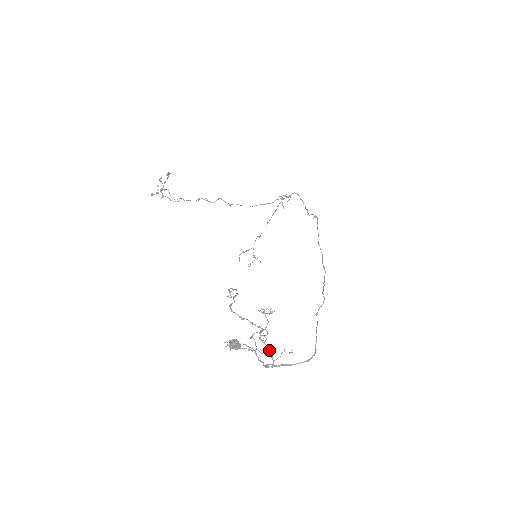
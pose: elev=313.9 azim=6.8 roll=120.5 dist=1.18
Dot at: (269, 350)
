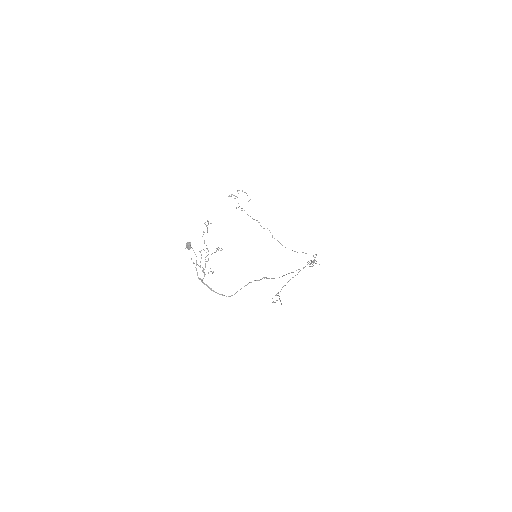
Dot at: occluded
